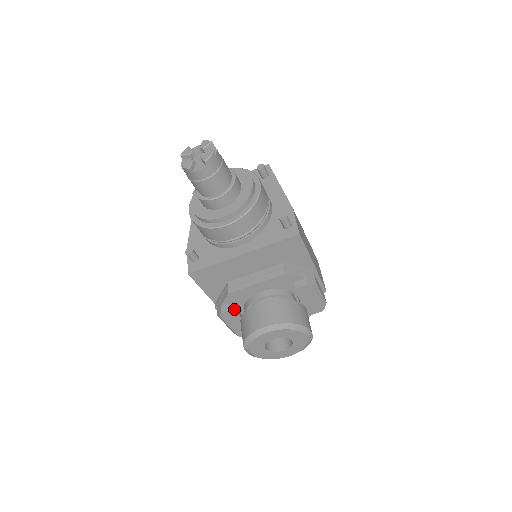
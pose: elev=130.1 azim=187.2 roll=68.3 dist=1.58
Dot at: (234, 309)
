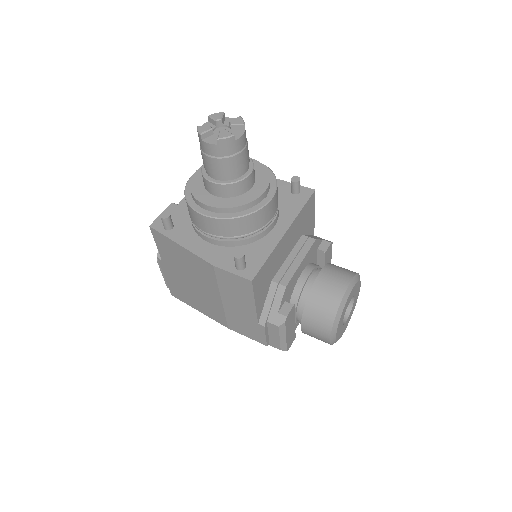
Dot at: (294, 304)
